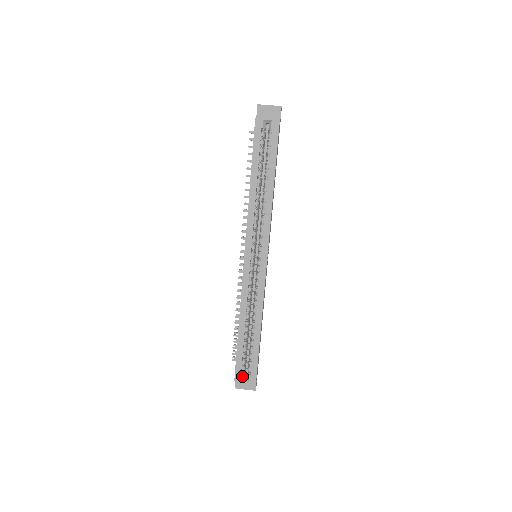
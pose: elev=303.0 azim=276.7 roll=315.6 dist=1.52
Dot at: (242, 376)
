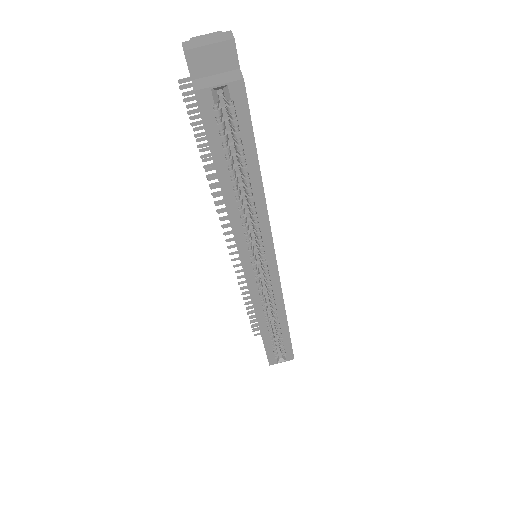
Dot at: (277, 359)
